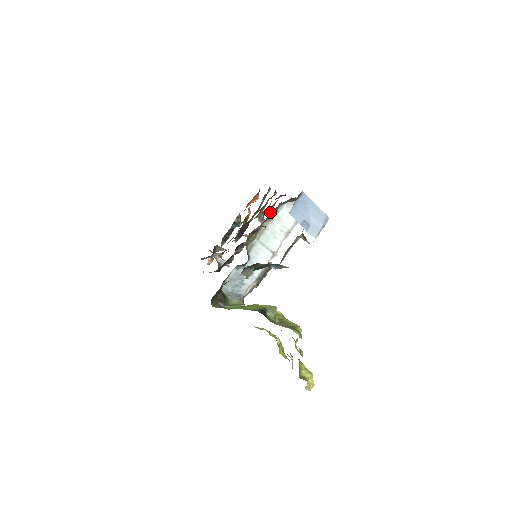
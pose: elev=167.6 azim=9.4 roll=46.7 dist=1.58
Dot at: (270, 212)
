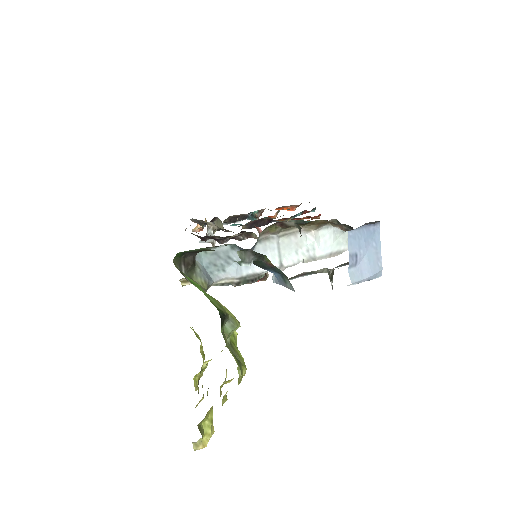
Dot at: (315, 220)
